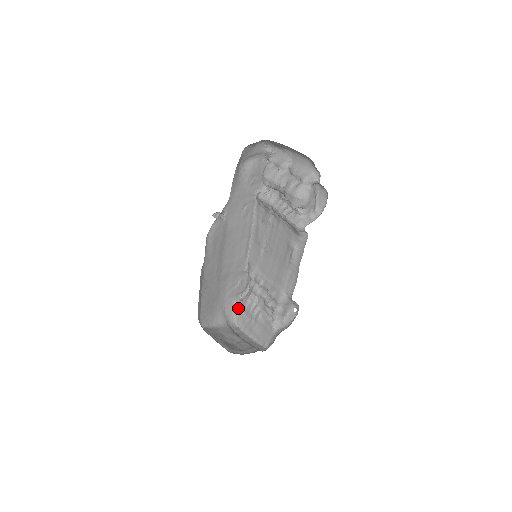
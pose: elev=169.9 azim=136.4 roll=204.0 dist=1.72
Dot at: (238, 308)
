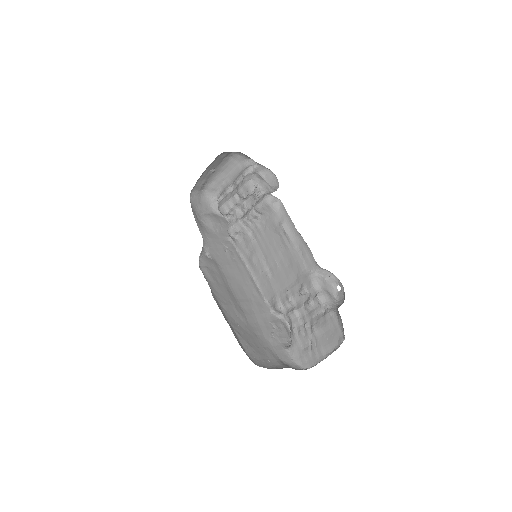
Dot at: (293, 351)
